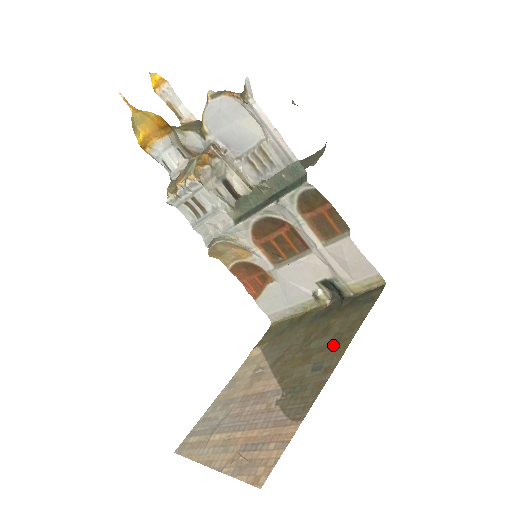
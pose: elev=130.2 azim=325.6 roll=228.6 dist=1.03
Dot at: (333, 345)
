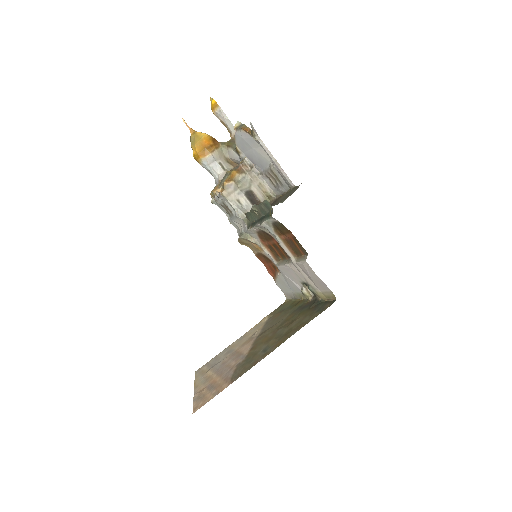
Dot at: (282, 337)
